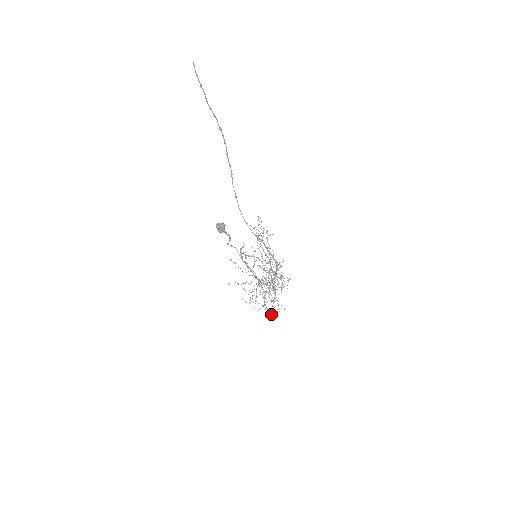
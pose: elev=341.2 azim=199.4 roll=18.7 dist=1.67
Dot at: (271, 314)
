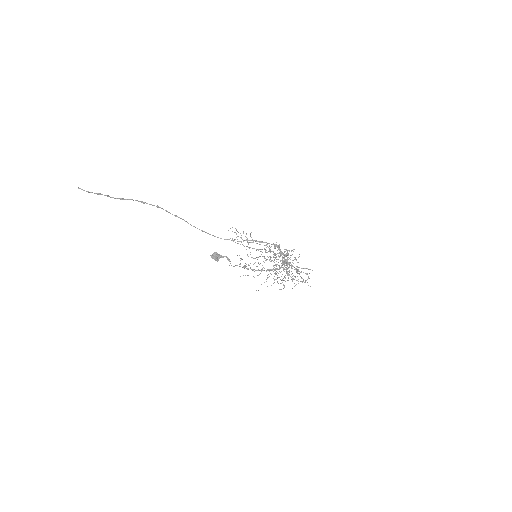
Dot at: (306, 280)
